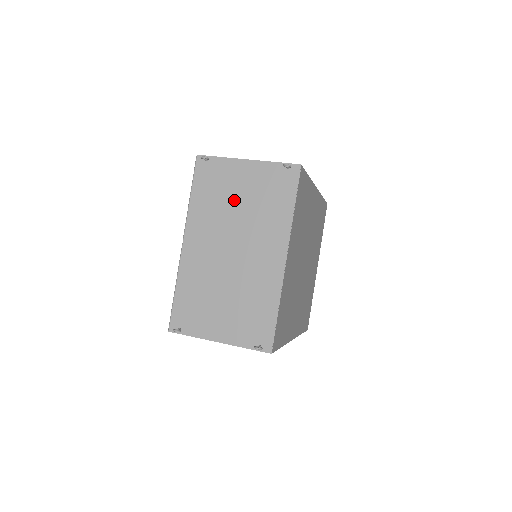
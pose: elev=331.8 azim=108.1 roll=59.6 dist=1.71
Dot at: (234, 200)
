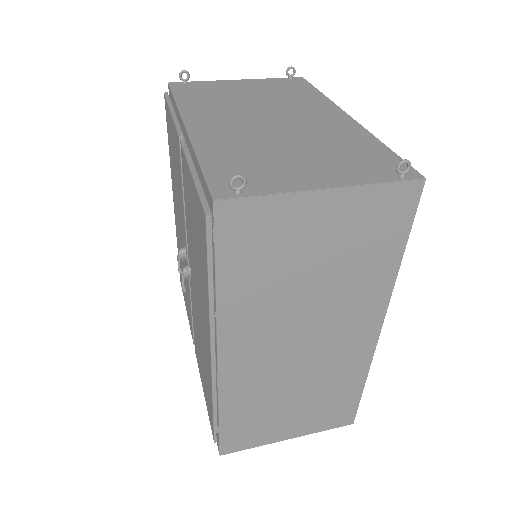
Dot at: (242, 96)
